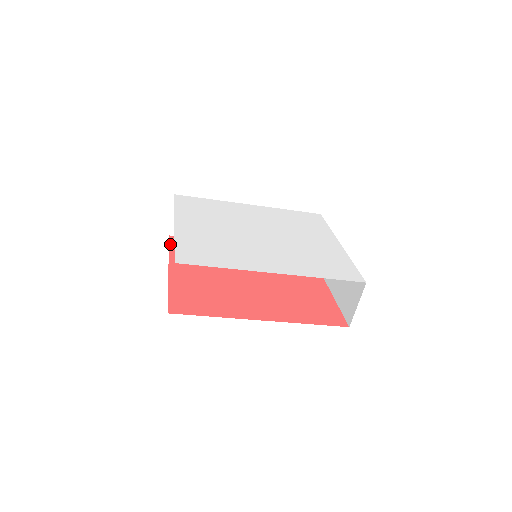
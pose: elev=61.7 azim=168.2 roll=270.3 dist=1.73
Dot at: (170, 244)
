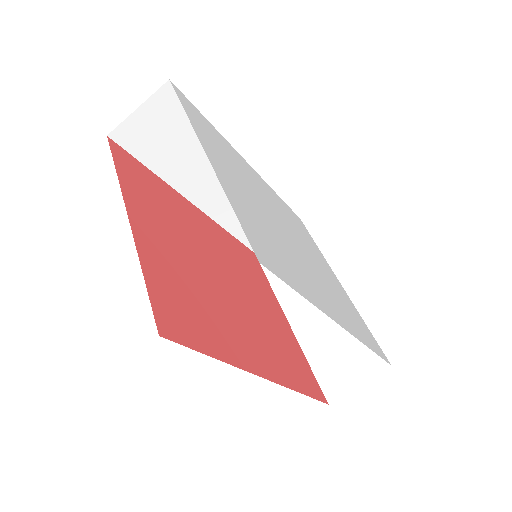
Dot at: (114, 157)
